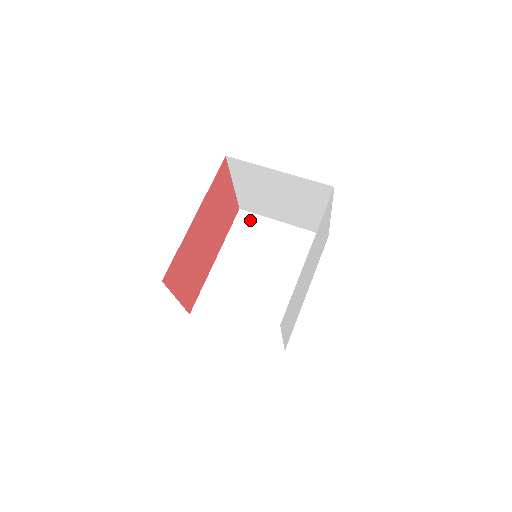
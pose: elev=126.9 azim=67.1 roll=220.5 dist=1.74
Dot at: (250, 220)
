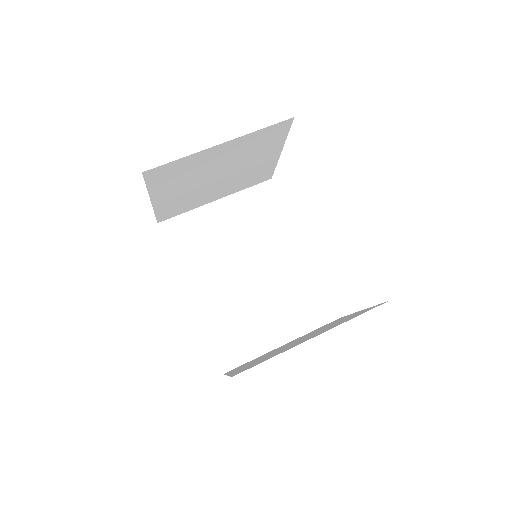
Dot at: (181, 226)
